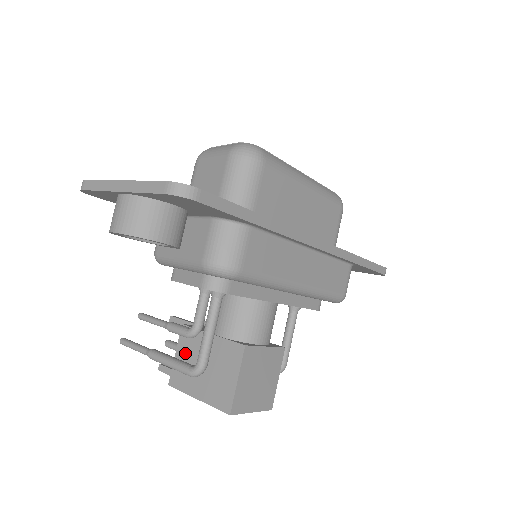
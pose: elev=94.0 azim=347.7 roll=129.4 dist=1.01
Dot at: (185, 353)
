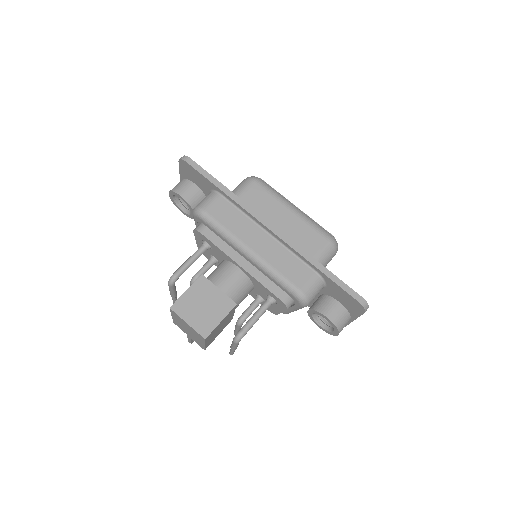
Dot at: occluded
